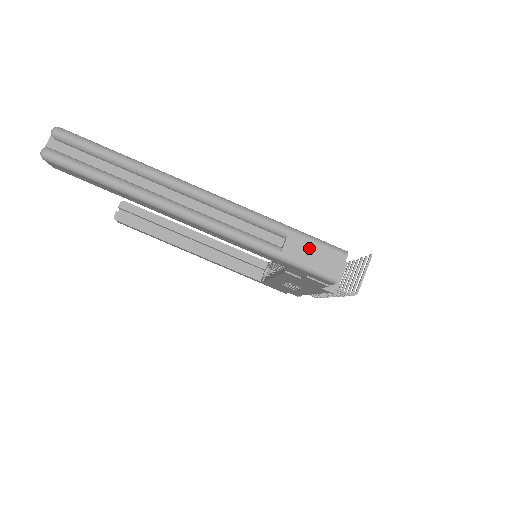
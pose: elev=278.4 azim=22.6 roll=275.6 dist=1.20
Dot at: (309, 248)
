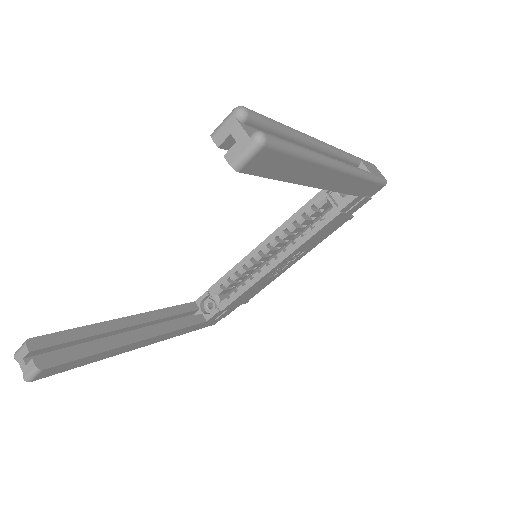
Dot at: (369, 166)
